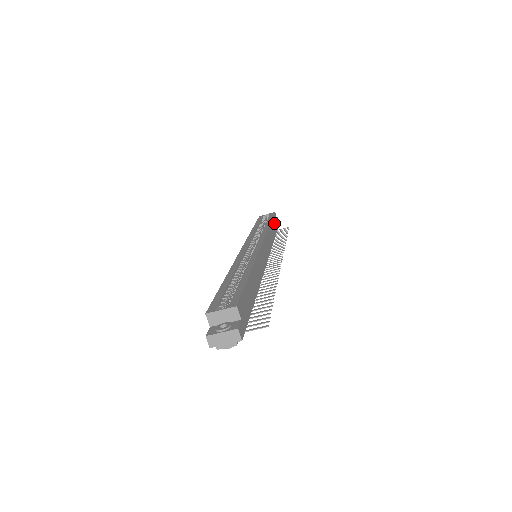
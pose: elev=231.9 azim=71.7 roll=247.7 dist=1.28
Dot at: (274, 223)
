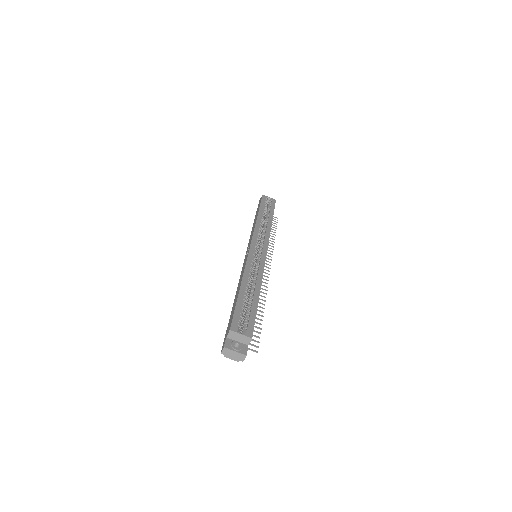
Dot at: occluded
